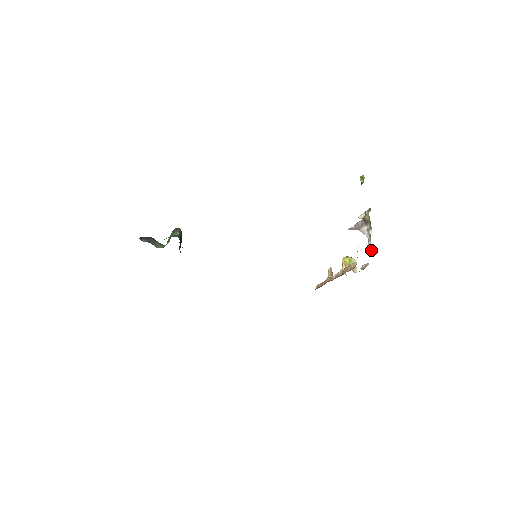
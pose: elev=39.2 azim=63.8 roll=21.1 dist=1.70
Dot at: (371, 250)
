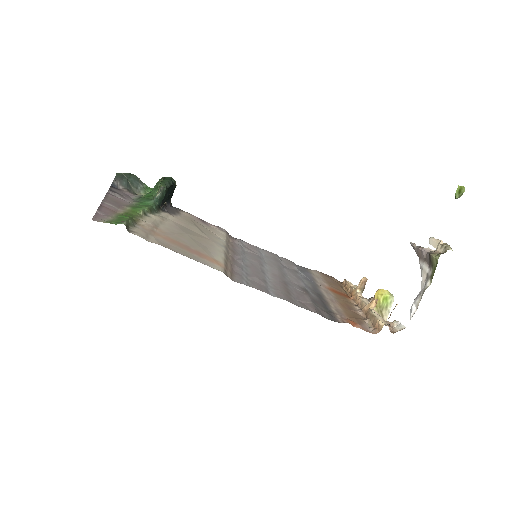
Dot at: (415, 311)
